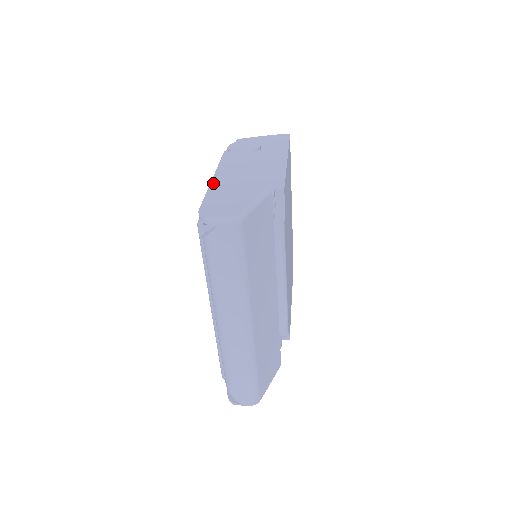
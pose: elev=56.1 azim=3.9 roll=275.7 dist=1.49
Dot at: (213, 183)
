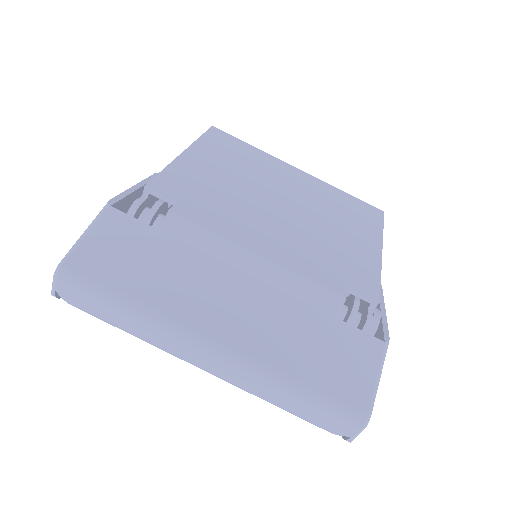
Dot at: occluded
